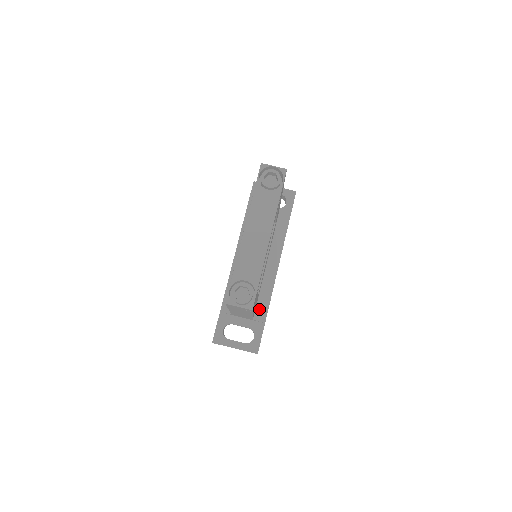
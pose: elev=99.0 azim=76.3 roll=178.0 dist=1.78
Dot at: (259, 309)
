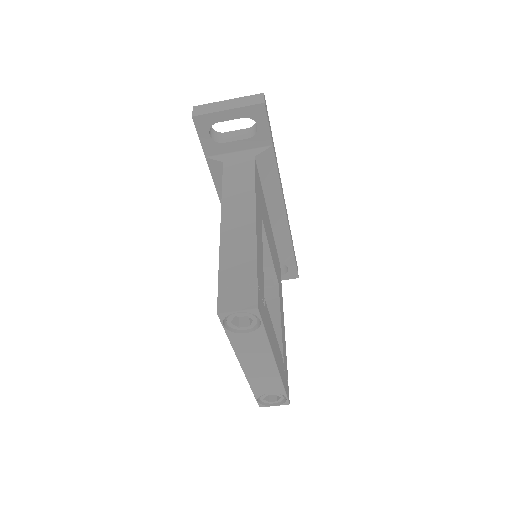
Dot at: (282, 253)
